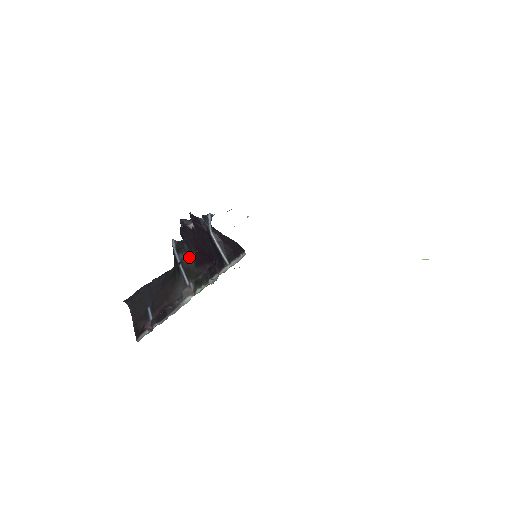
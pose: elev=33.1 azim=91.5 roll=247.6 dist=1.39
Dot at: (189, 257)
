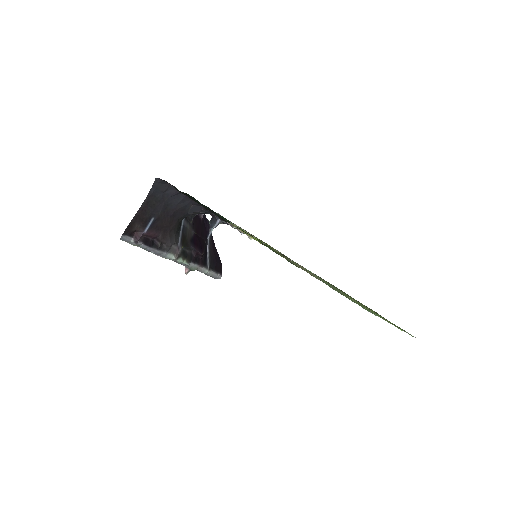
Dot at: (190, 230)
